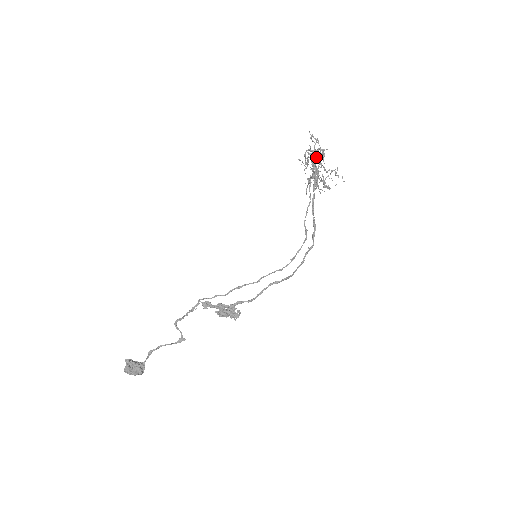
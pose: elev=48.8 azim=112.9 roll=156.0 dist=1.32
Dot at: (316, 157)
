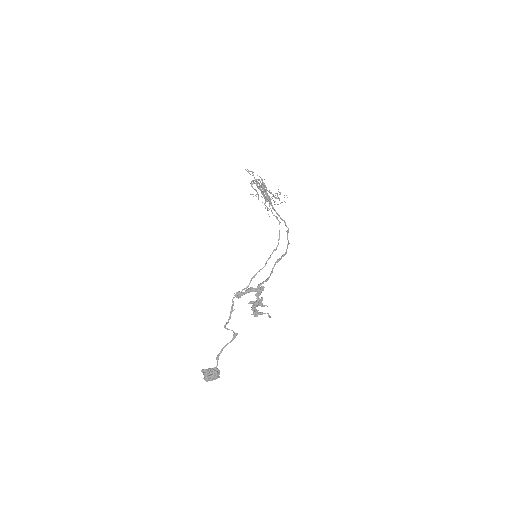
Dot at: occluded
